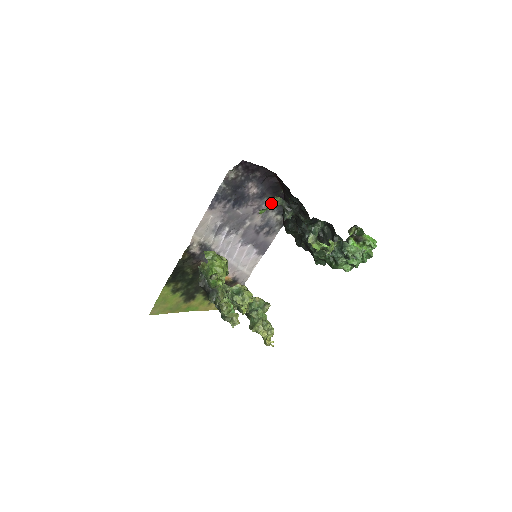
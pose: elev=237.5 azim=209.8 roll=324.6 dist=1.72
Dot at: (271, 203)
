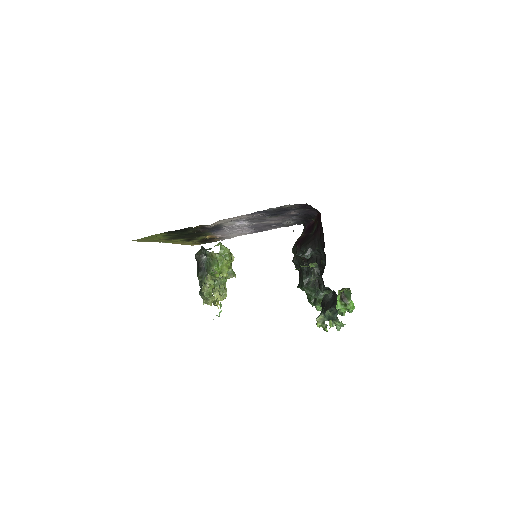
Dot at: occluded
